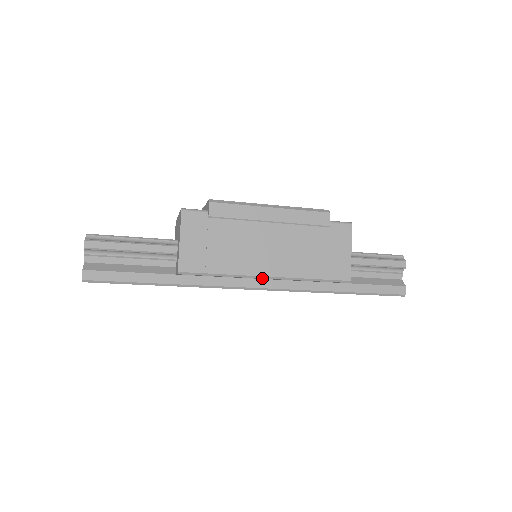
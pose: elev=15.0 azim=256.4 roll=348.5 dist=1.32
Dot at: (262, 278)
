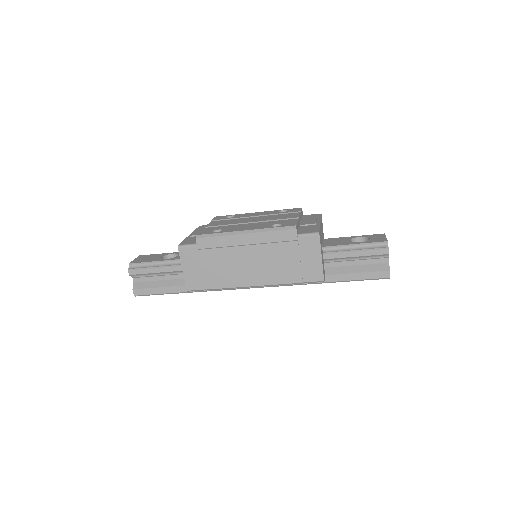
Dot at: occluded
